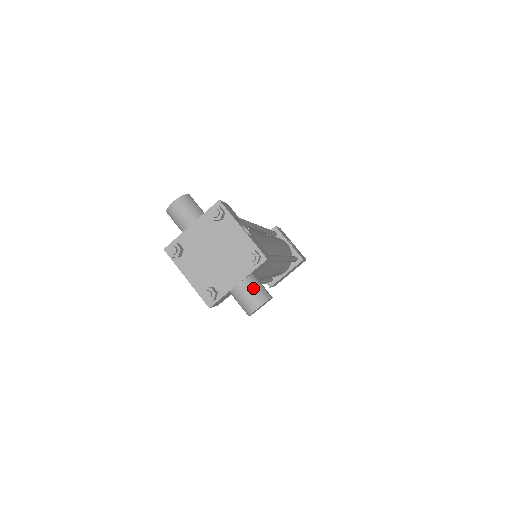
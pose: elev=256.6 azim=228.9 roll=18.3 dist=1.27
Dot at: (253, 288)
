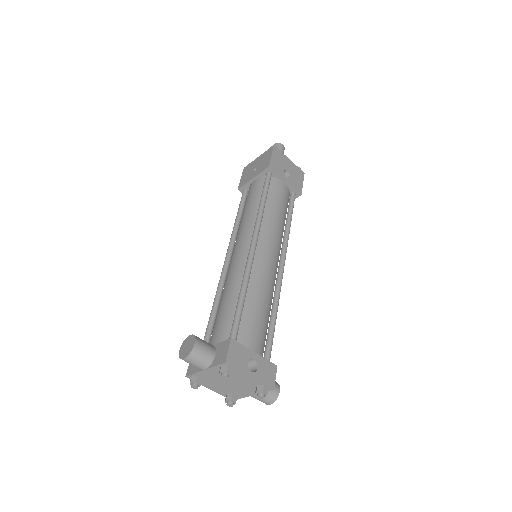
Dot at: occluded
